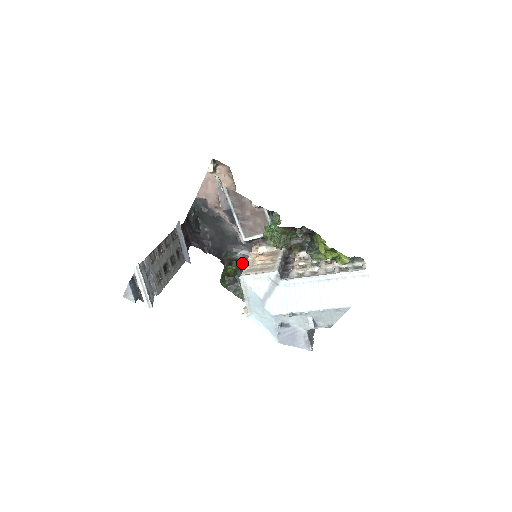
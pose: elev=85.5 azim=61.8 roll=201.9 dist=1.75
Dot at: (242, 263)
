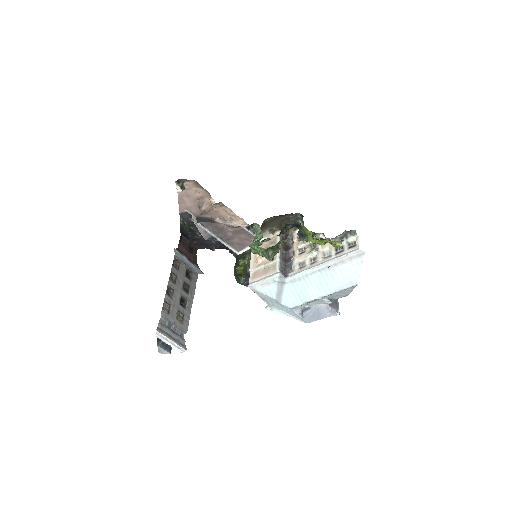
Dot at: (248, 258)
